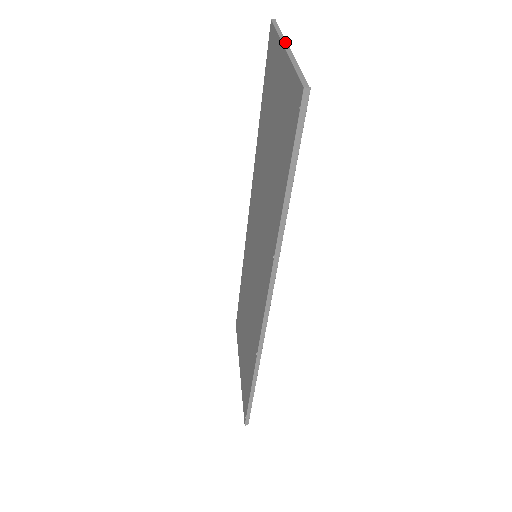
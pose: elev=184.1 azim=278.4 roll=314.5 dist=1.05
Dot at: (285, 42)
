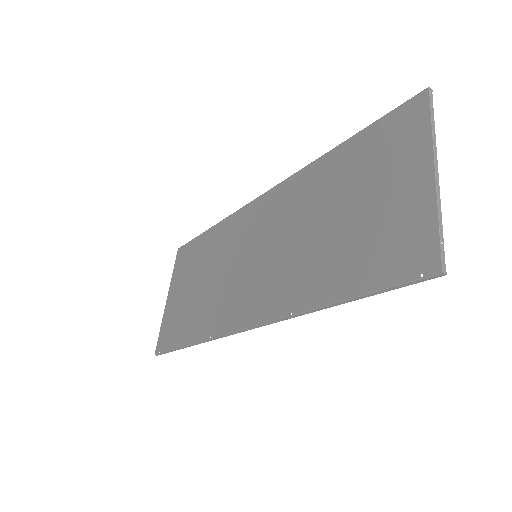
Dot at: (436, 156)
